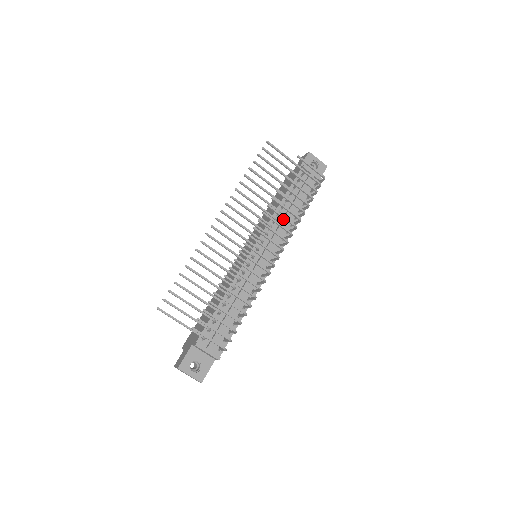
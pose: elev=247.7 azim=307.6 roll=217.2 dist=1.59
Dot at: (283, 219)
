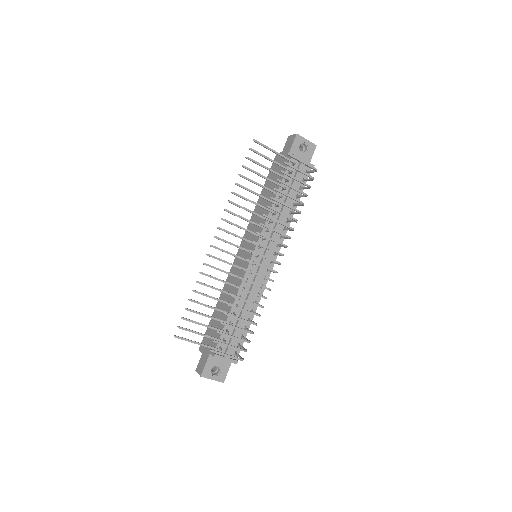
Dot at: (279, 218)
